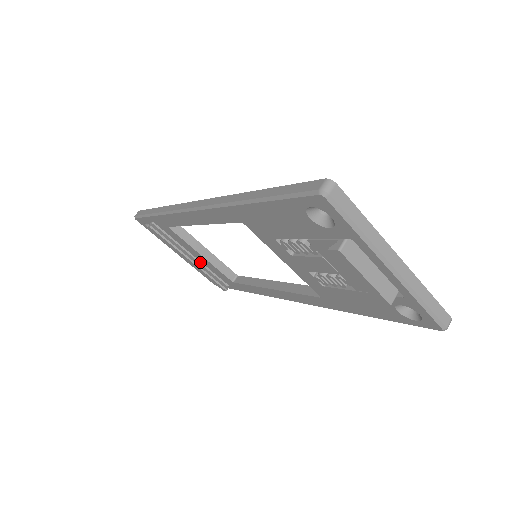
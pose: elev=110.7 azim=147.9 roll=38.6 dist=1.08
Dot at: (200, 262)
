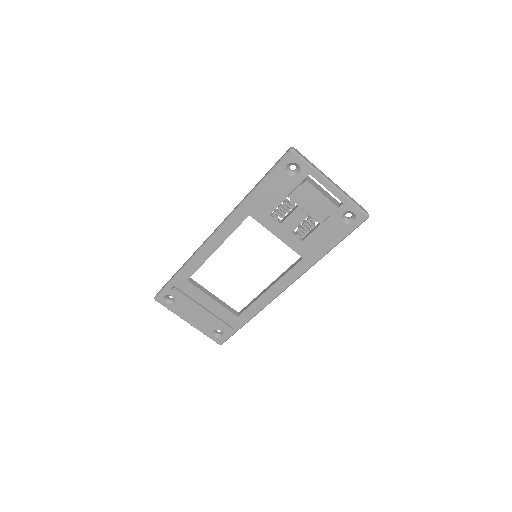
Dot at: (210, 312)
